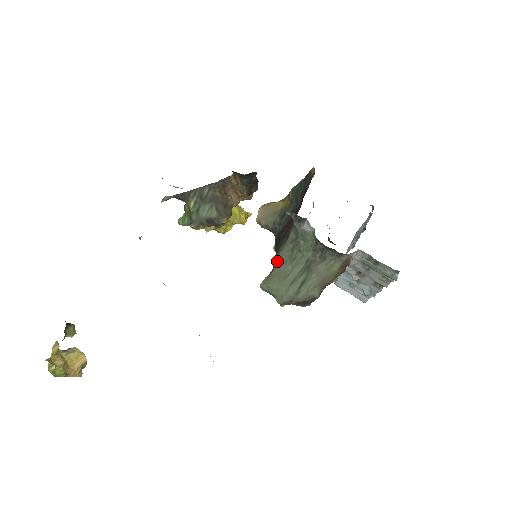
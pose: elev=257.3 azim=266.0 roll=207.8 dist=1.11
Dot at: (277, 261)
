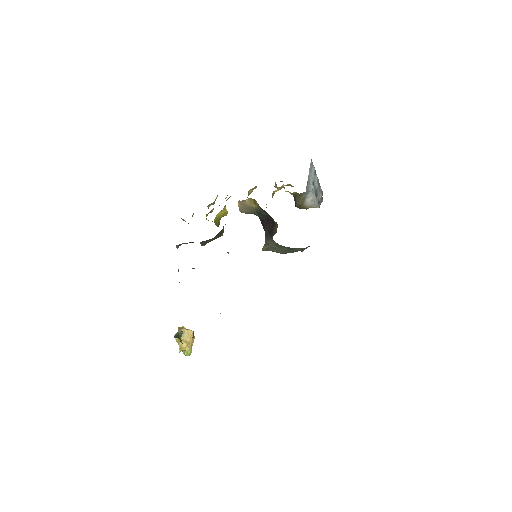
Dot at: occluded
